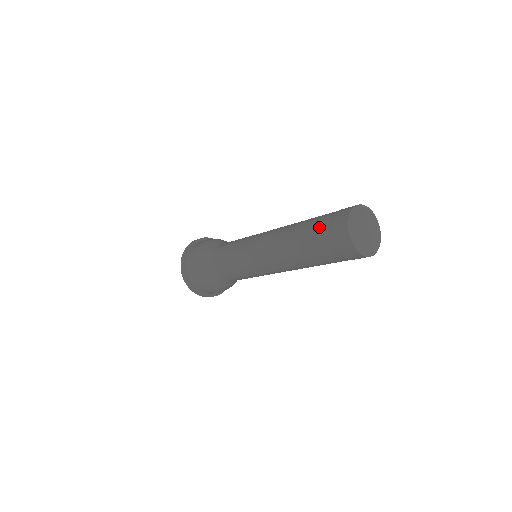
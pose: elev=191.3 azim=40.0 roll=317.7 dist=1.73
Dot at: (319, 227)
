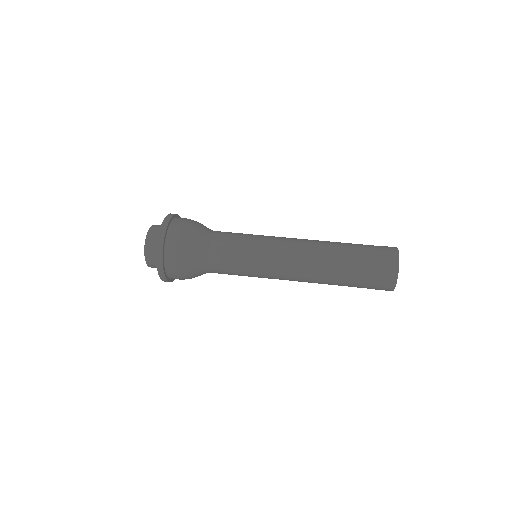
Dot at: (366, 262)
